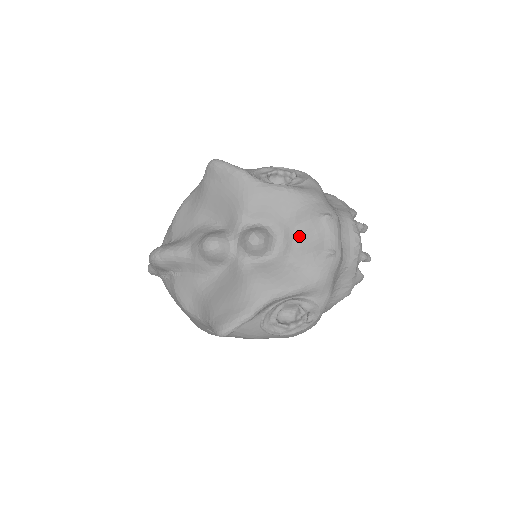
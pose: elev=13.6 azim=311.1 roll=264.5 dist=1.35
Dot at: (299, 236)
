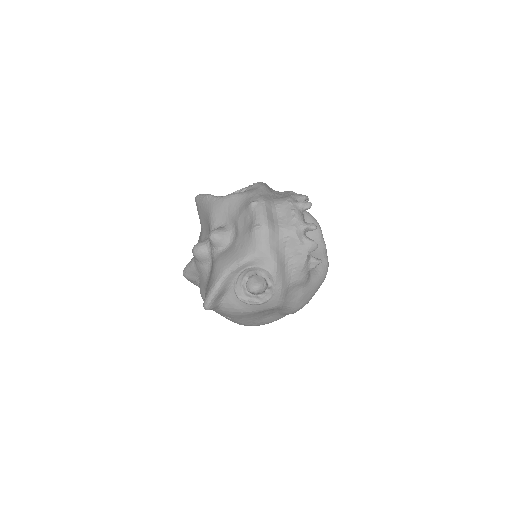
Dot at: (241, 224)
